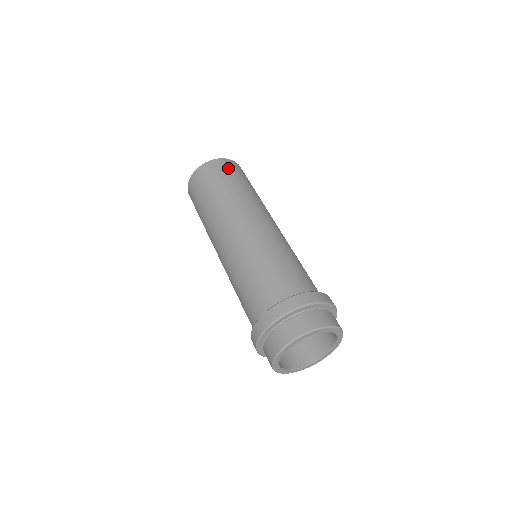
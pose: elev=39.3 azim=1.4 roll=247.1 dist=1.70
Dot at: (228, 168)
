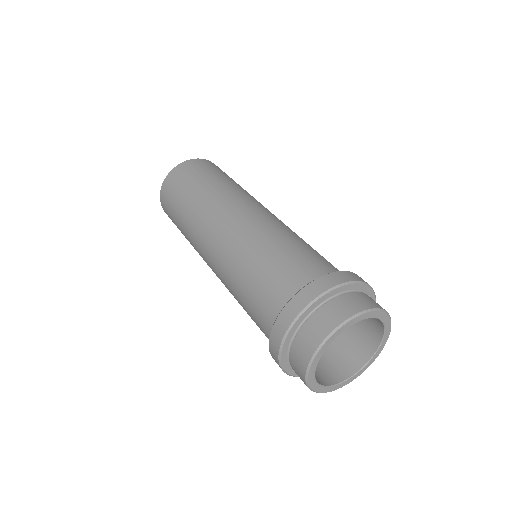
Dot at: (180, 177)
